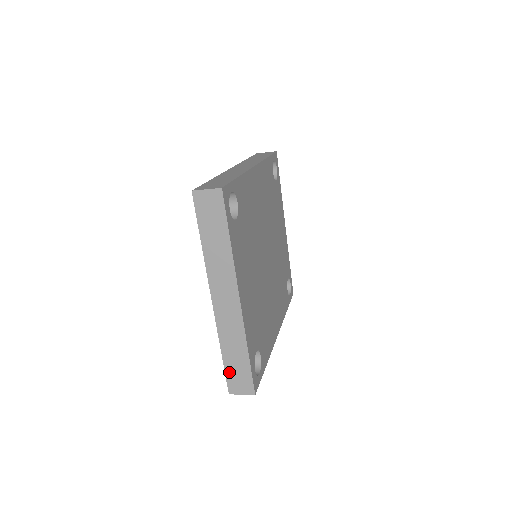
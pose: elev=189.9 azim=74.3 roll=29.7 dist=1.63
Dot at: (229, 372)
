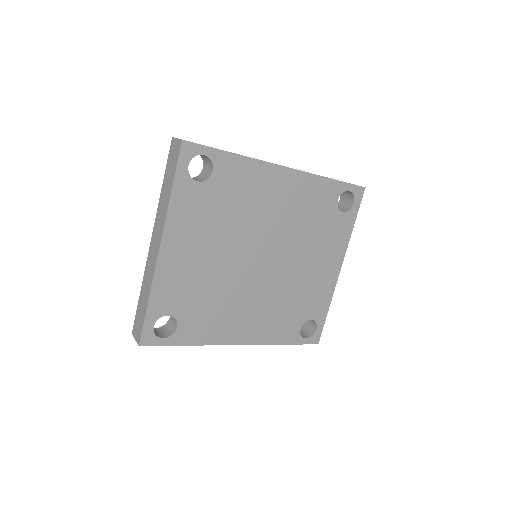
Dot at: (138, 313)
